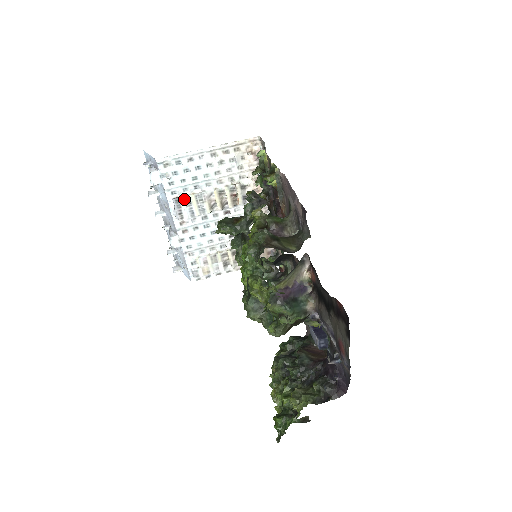
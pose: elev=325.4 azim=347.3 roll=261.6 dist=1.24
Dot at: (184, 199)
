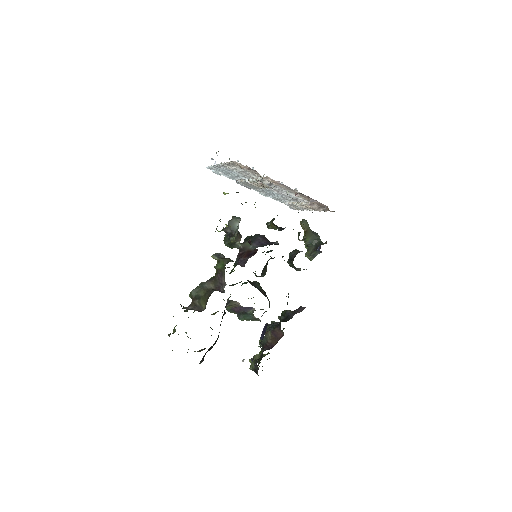
Dot at: (240, 182)
